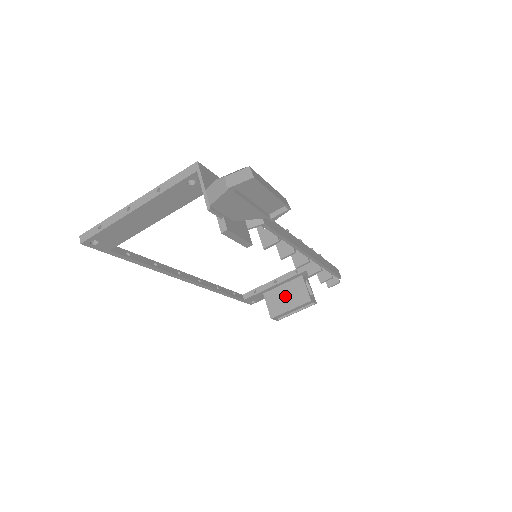
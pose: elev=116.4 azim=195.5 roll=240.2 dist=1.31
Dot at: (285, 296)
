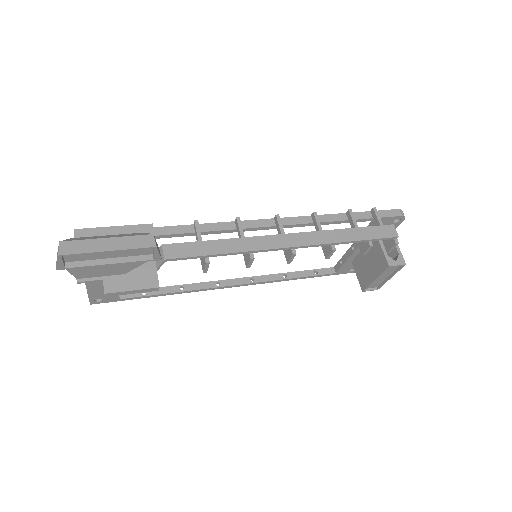
Dot at: (367, 263)
